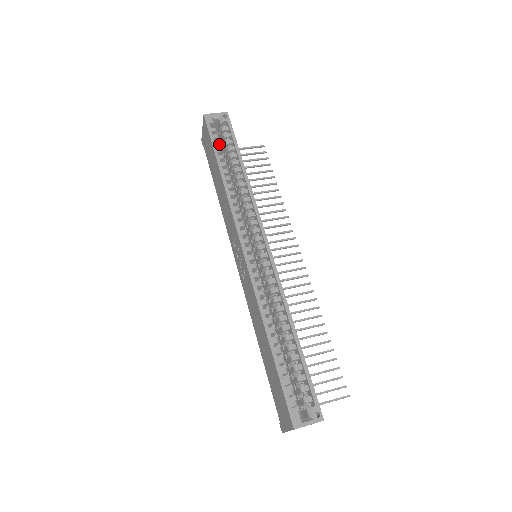
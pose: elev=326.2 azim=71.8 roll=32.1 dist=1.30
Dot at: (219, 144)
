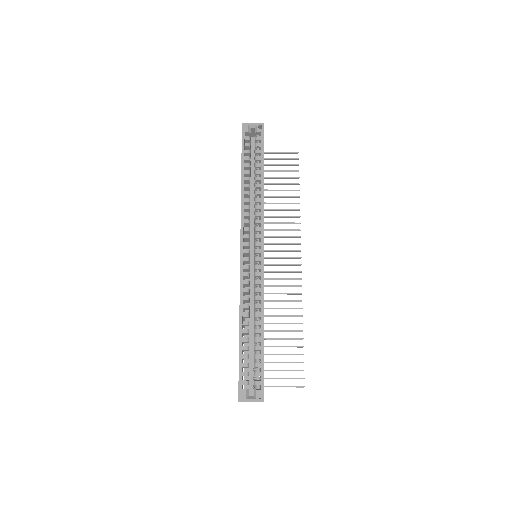
Dot at: (248, 153)
